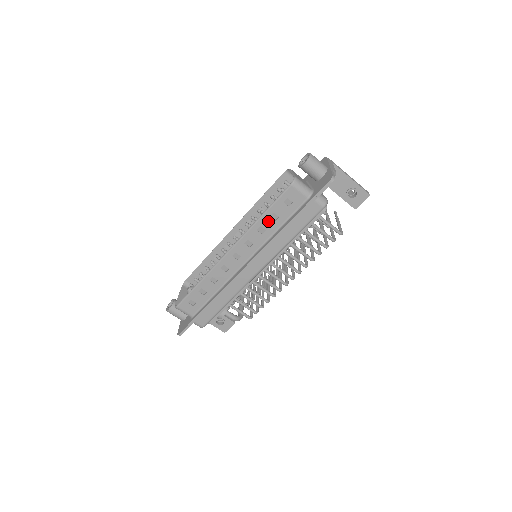
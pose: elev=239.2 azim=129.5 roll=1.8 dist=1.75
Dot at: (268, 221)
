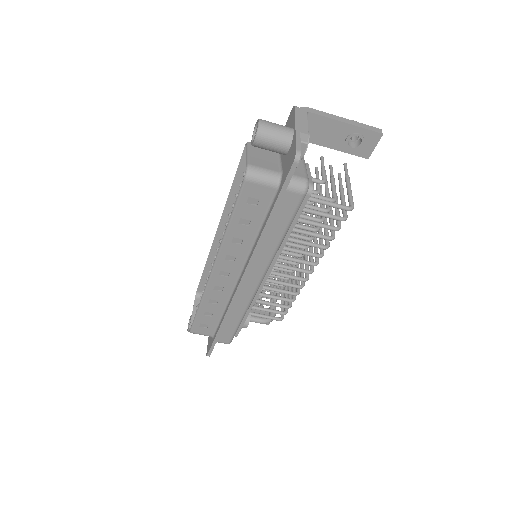
Dot at: (239, 229)
